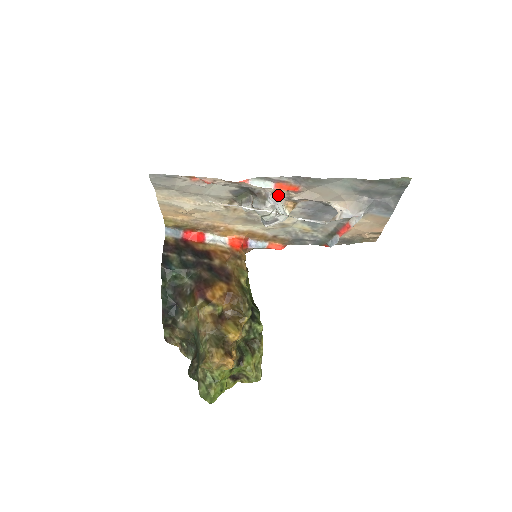
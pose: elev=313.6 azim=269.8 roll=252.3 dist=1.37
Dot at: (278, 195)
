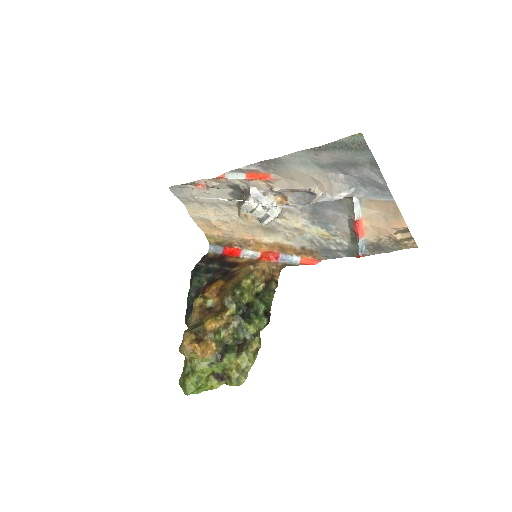
Dot at: (259, 188)
